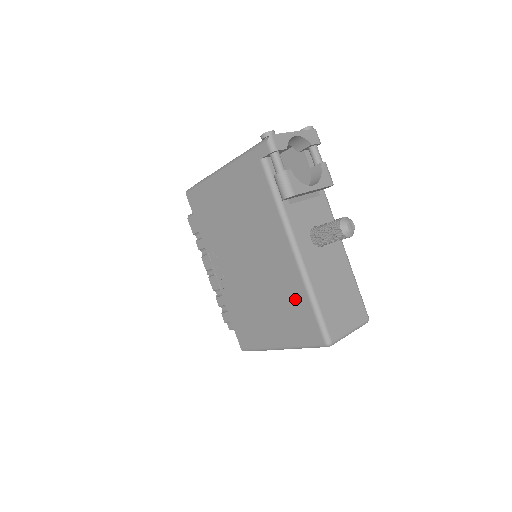
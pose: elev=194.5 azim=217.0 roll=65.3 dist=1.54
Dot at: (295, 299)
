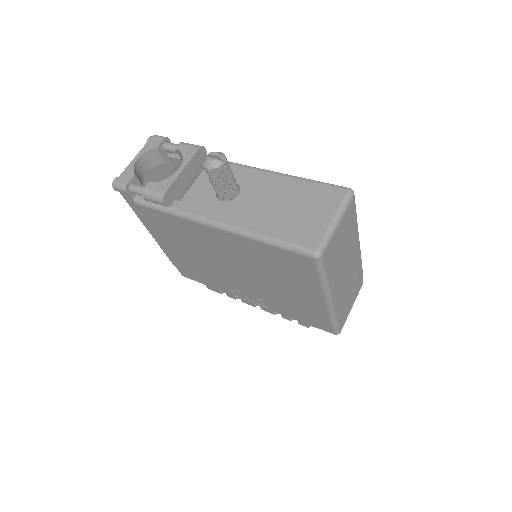
Dot at: (264, 255)
